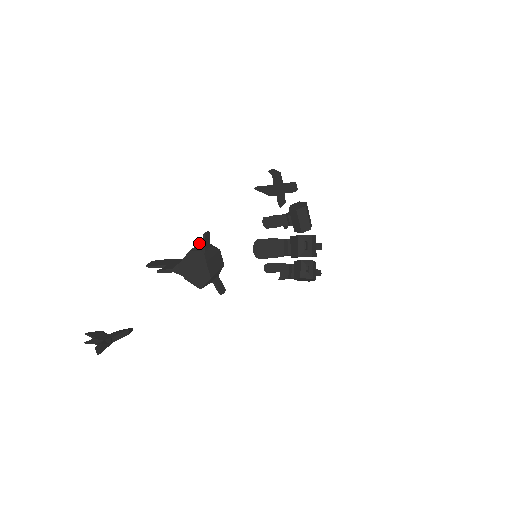
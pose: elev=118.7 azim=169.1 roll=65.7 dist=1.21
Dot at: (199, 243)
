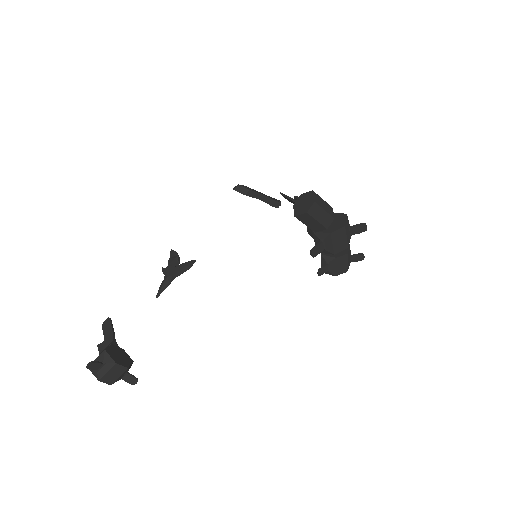
Dot at: (99, 356)
